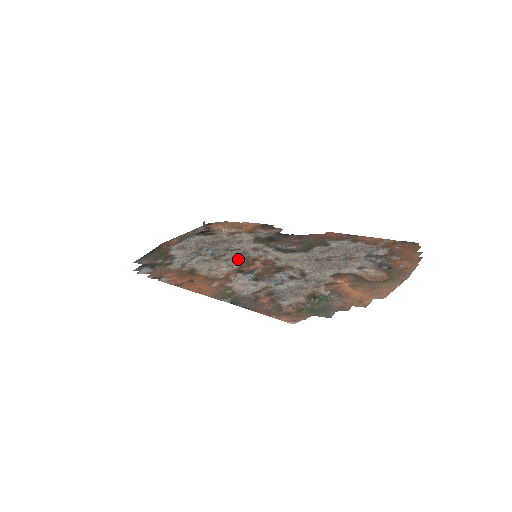
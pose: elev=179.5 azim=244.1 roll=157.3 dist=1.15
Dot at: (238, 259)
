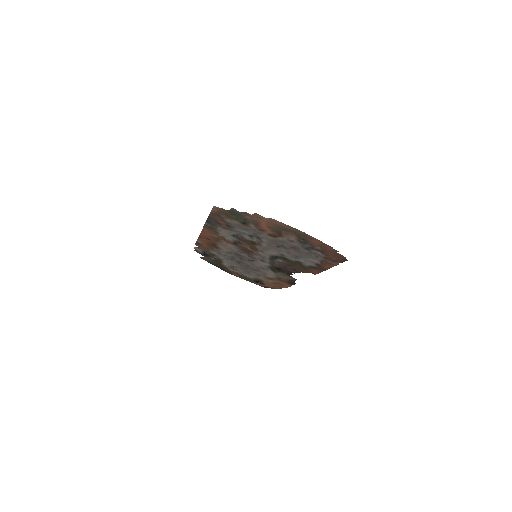
Dot at: (245, 253)
